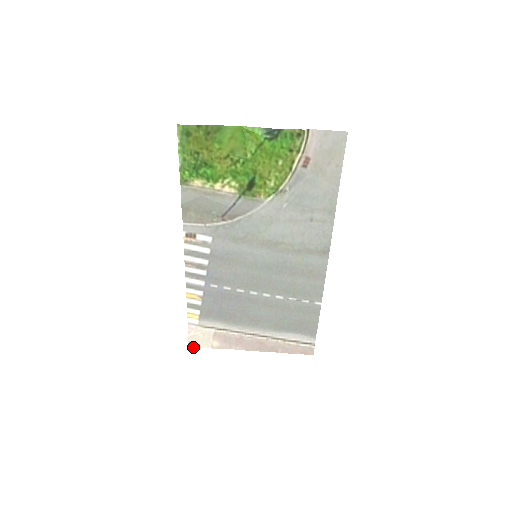
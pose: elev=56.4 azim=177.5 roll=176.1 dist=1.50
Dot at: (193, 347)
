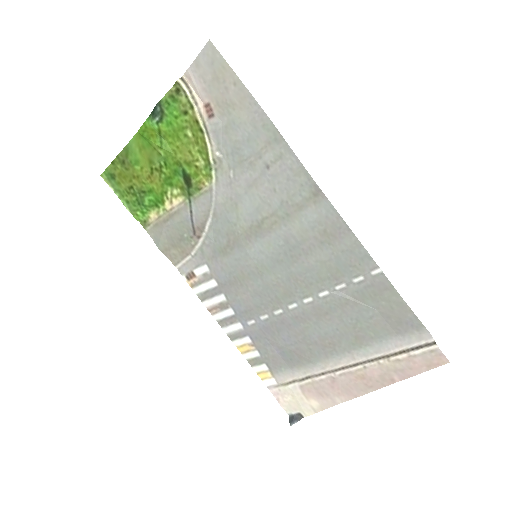
Dot at: (295, 420)
